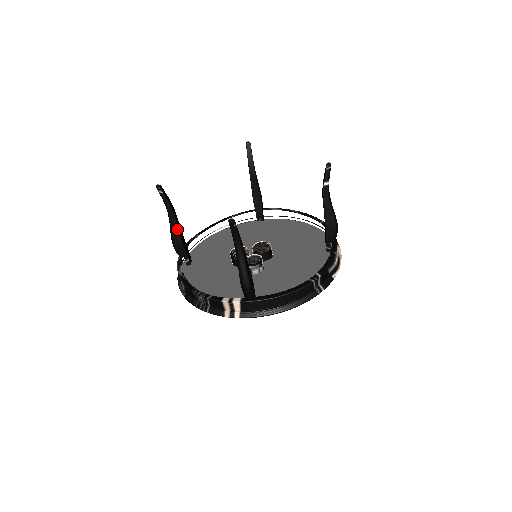
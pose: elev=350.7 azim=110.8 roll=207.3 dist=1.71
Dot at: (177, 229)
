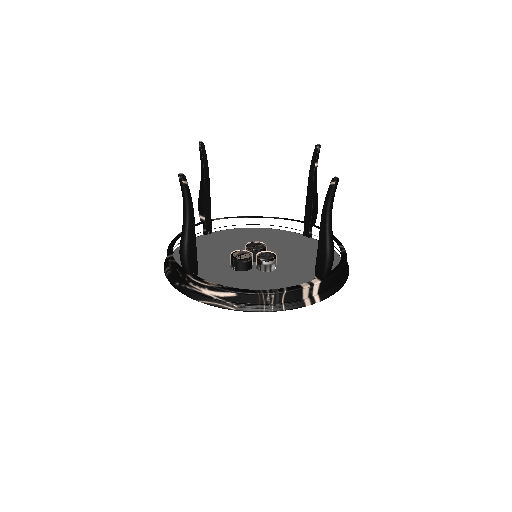
Dot at: (194, 233)
